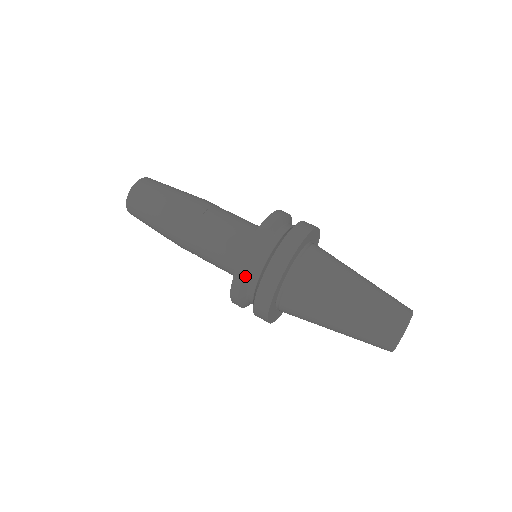
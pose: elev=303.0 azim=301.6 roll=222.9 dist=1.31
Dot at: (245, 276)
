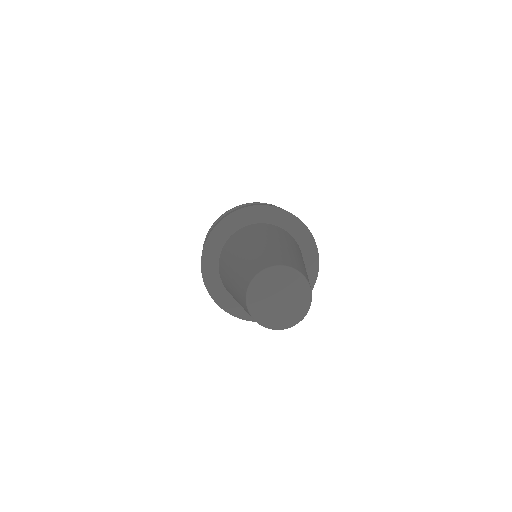
Dot at: occluded
